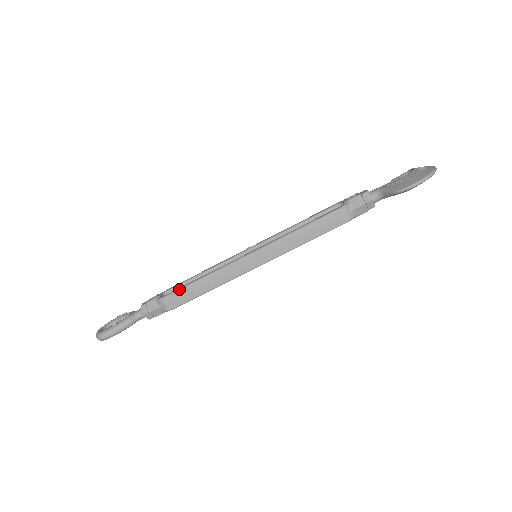
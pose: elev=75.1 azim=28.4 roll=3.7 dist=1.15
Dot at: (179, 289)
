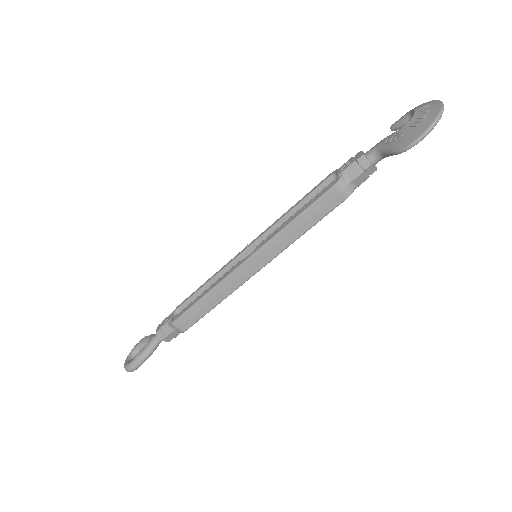
Dot at: (186, 310)
